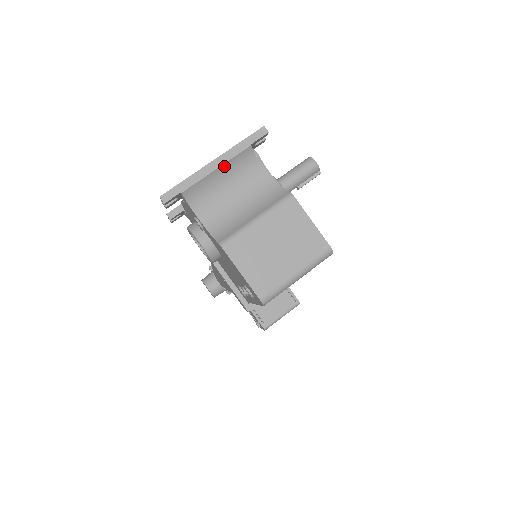
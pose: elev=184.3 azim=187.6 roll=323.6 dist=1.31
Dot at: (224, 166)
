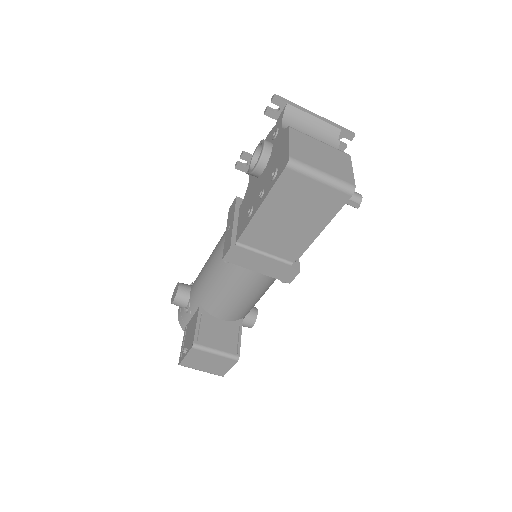
Dot at: (319, 121)
